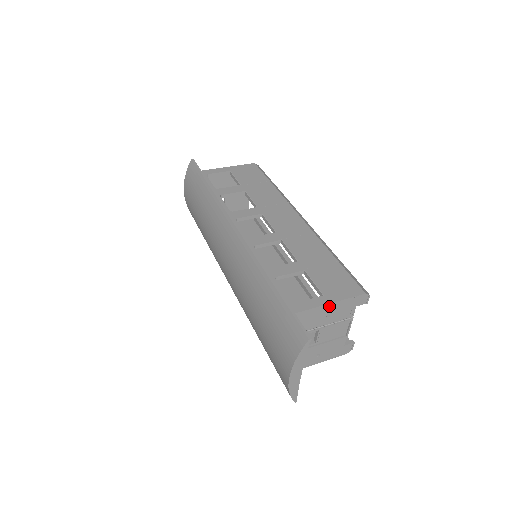
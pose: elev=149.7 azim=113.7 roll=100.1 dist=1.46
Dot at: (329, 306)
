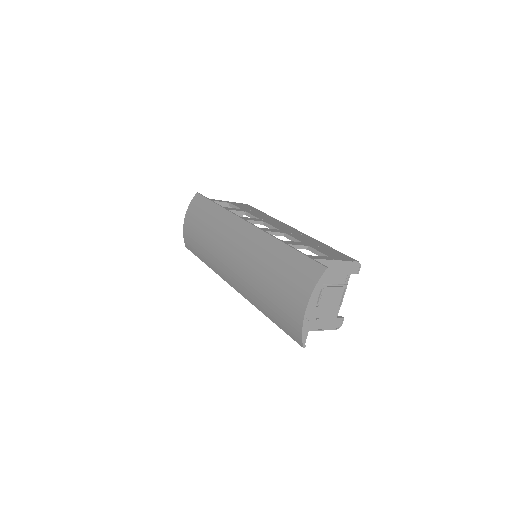
Dot at: (333, 263)
